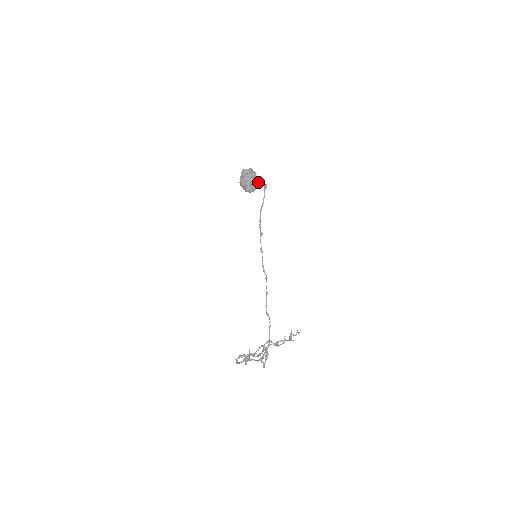
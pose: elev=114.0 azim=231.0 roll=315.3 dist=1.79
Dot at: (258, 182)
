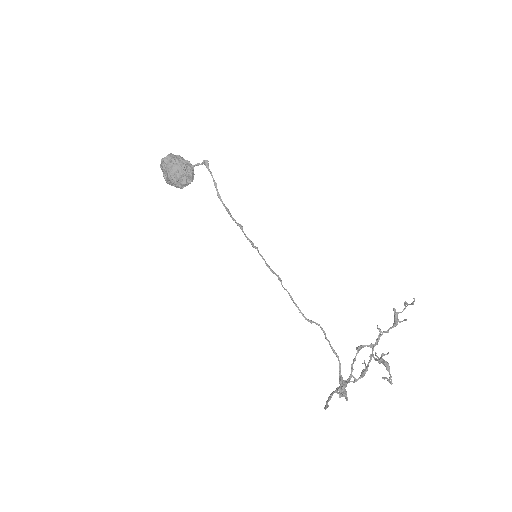
Dot at: (191, 165)
